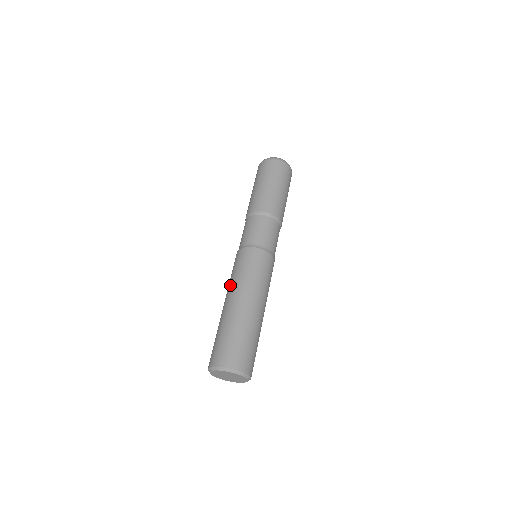
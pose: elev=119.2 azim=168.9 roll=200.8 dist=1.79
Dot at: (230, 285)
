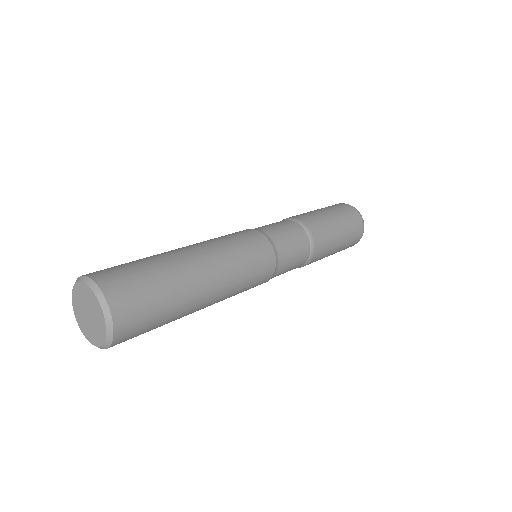
Dot at: occluded
